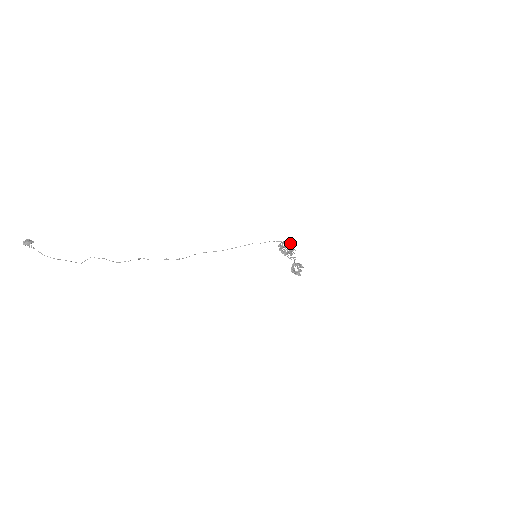
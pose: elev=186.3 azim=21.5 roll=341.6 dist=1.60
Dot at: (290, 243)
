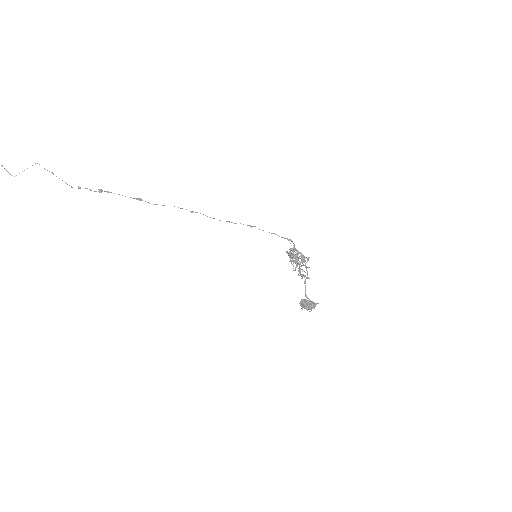
Dot at: occluded
